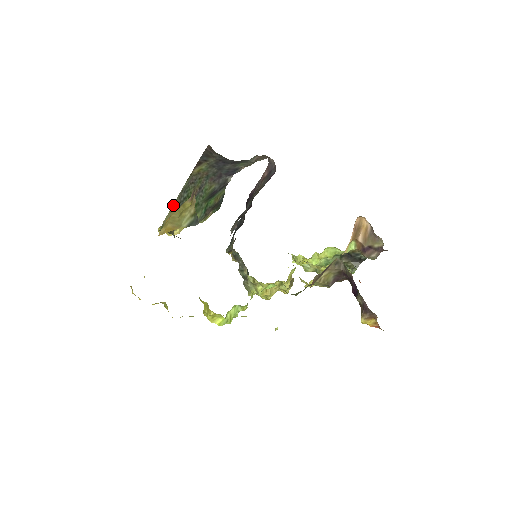
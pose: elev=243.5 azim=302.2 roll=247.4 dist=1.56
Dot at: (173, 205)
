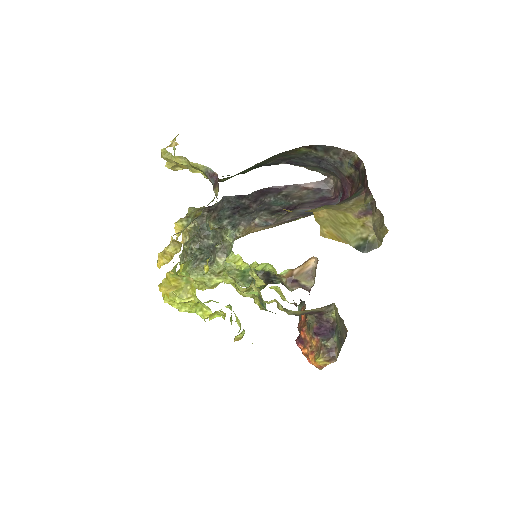
Dot at: occluded
